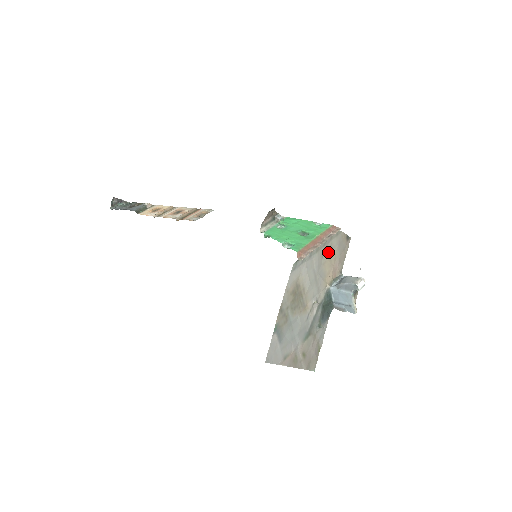
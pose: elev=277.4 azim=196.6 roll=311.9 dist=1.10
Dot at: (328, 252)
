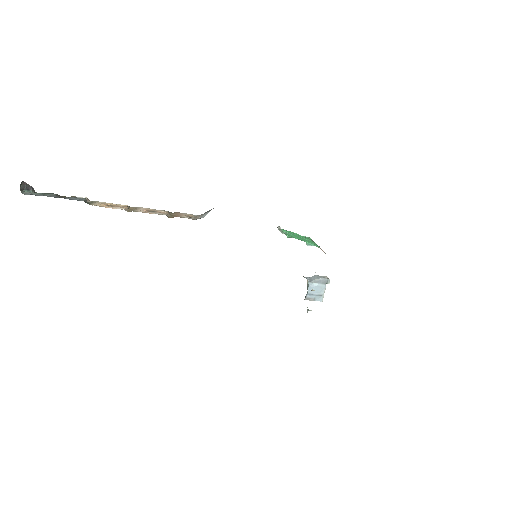
Dot at: occluded
